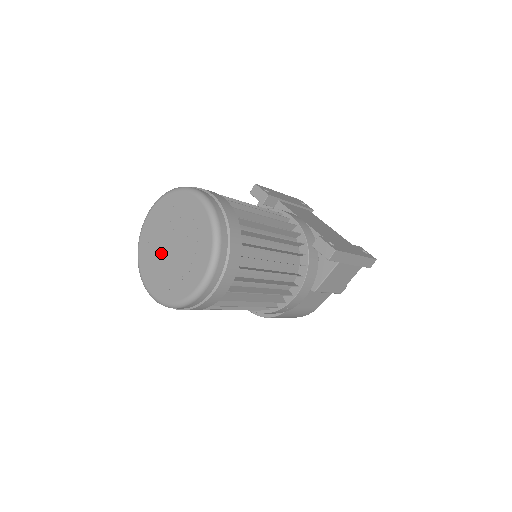
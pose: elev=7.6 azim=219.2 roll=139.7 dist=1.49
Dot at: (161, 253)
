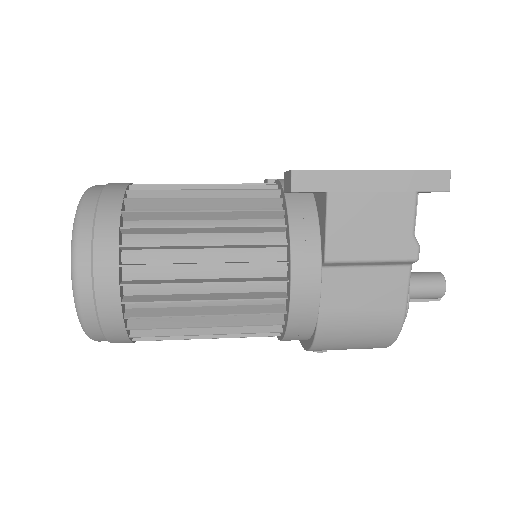
Dot at: occluded
